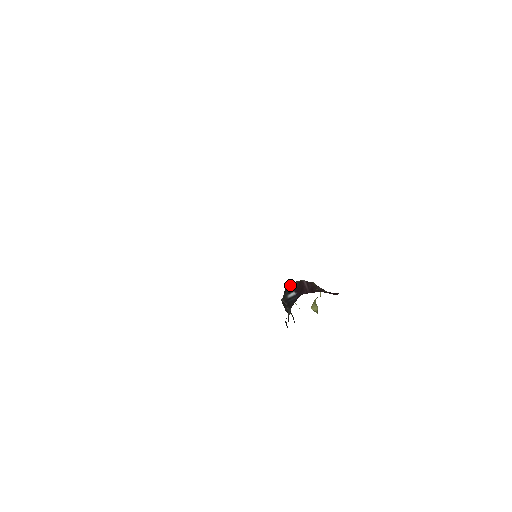
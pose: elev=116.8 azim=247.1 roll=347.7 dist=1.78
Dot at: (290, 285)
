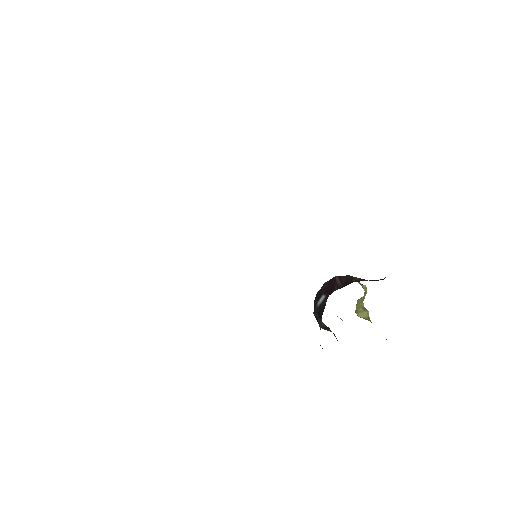
Dot at: occluded
